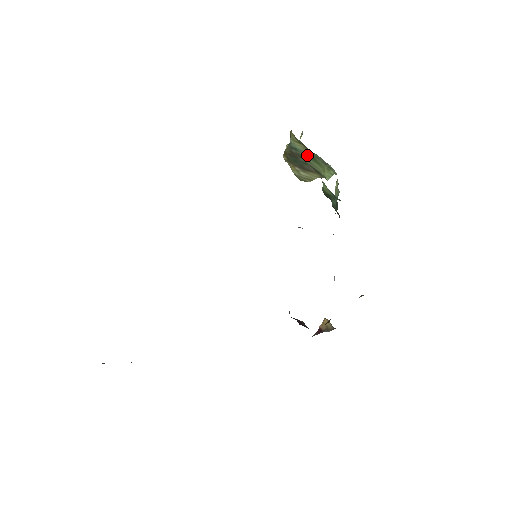
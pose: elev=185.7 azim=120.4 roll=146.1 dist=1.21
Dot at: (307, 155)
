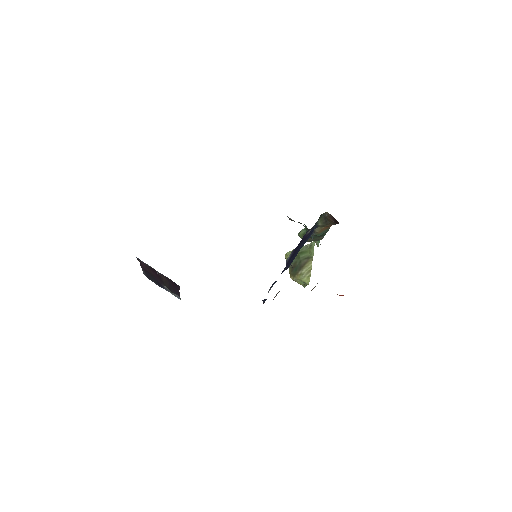
Dot at: (298, 256)
